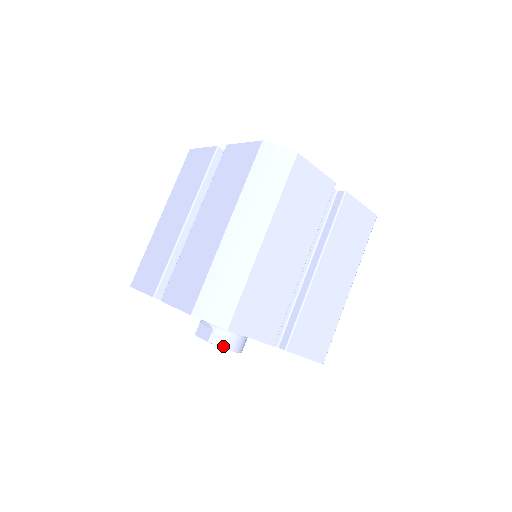
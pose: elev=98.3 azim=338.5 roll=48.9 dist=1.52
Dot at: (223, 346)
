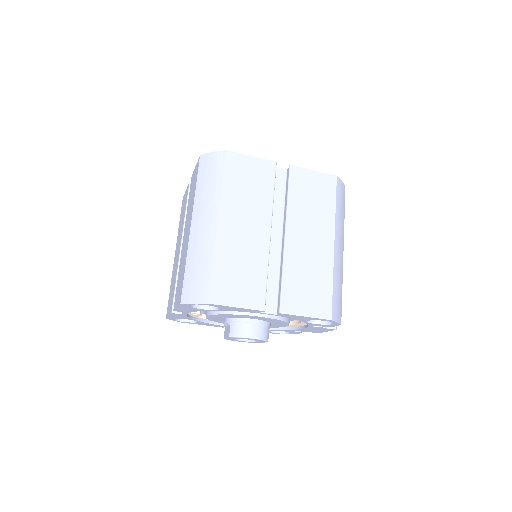
Dot at: (242, 336)
